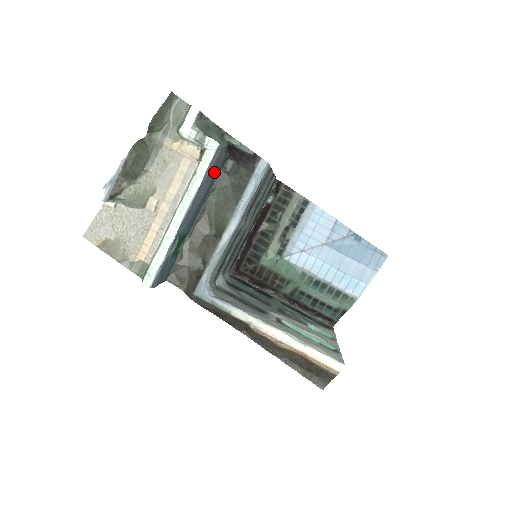
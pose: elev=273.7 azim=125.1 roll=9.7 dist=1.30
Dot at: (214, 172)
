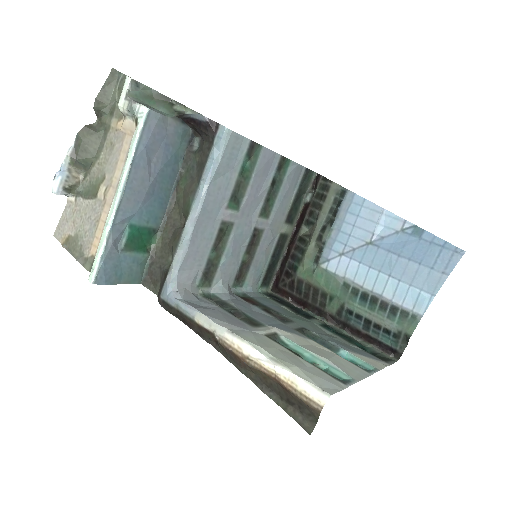
Dot at: (165, 148)
